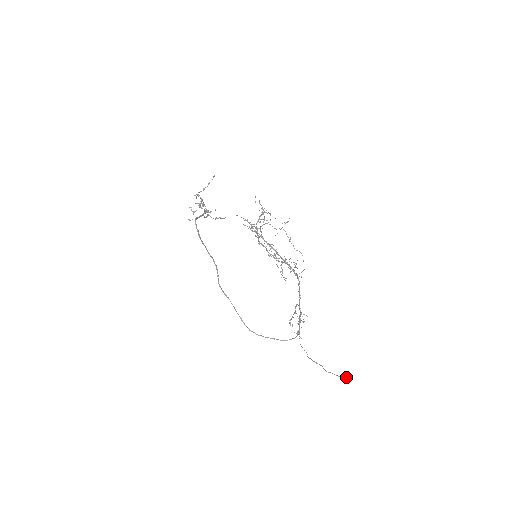
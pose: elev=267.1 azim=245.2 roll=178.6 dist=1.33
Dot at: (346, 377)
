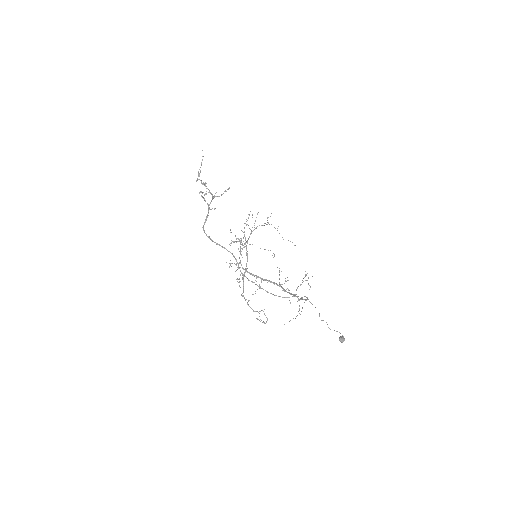
Dot at: (340, 341)
